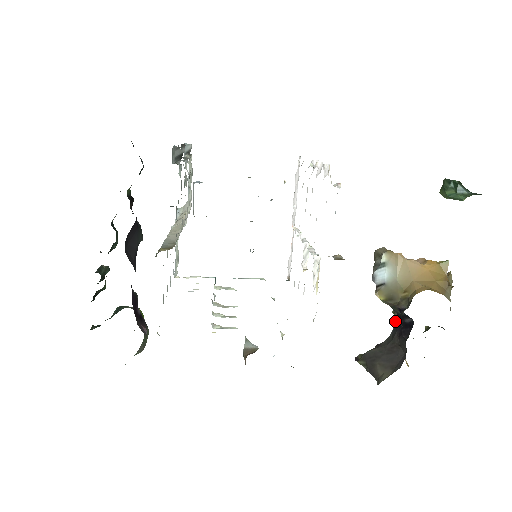
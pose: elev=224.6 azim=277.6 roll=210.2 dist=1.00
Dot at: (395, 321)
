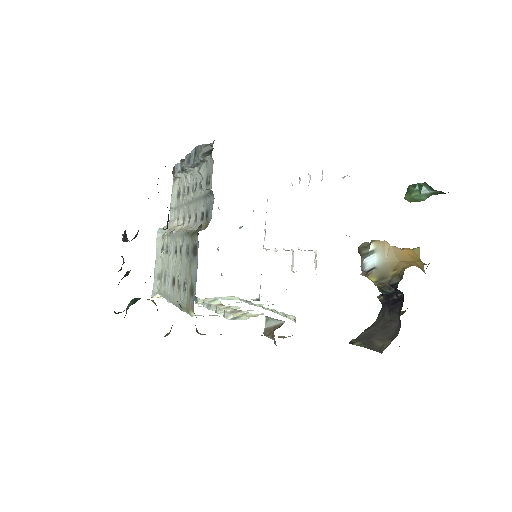
Dot at: (382, 303)
